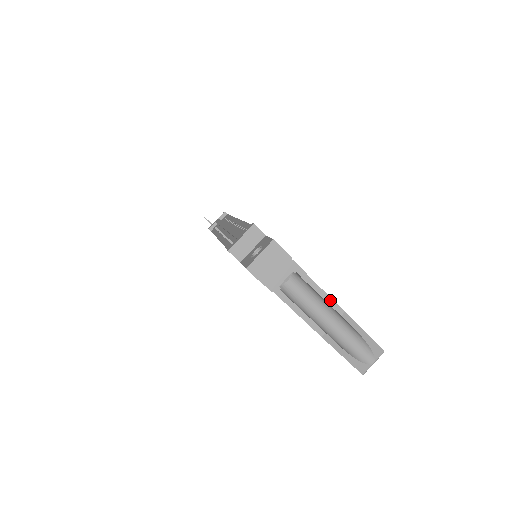
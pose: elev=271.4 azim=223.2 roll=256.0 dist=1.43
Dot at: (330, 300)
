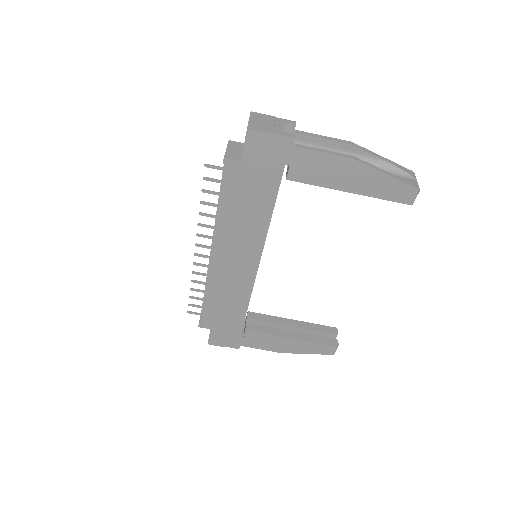
Dot at: (332, 139)
